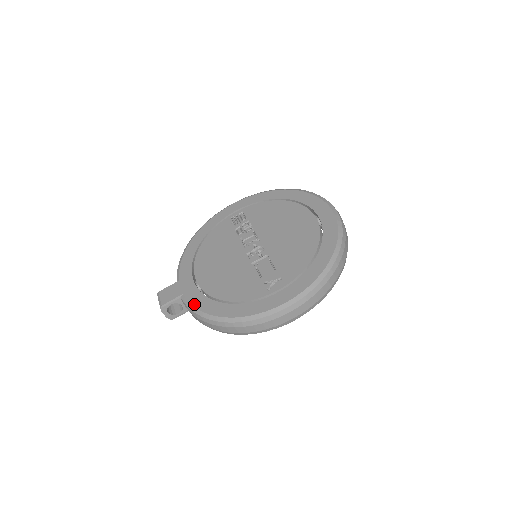
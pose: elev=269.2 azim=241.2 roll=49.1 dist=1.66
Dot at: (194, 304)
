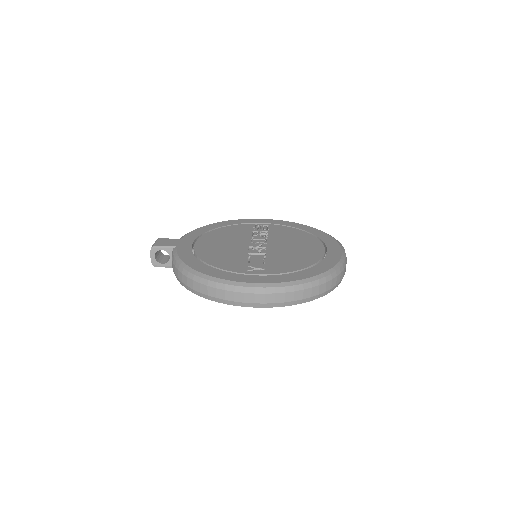
Dot at: (180, 255)
